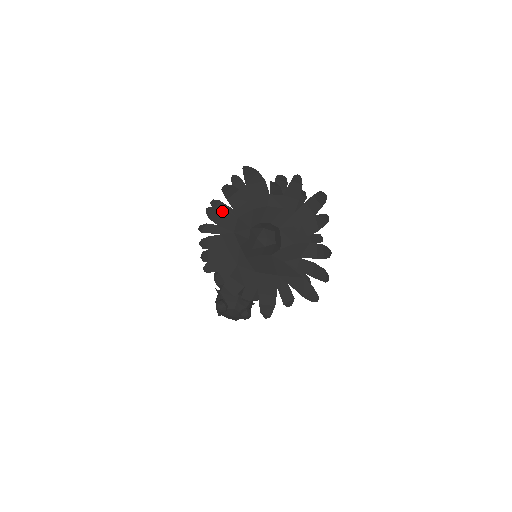
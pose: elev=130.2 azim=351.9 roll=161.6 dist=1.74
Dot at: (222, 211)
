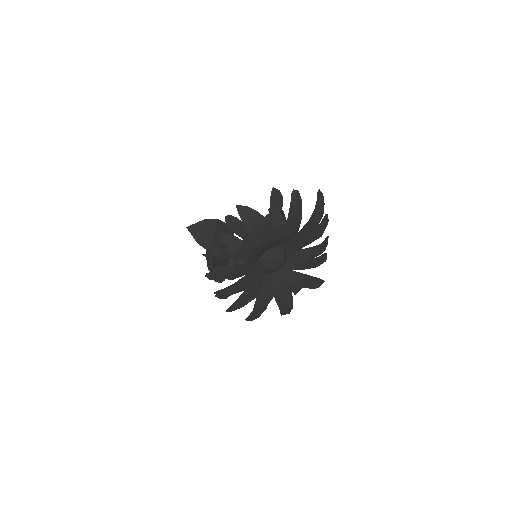
Dot at: (233, 268)
